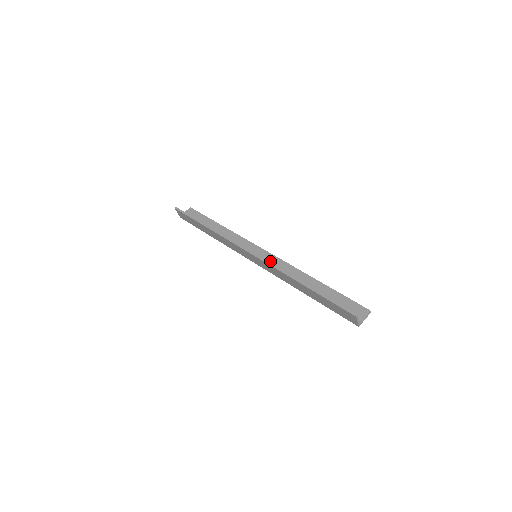
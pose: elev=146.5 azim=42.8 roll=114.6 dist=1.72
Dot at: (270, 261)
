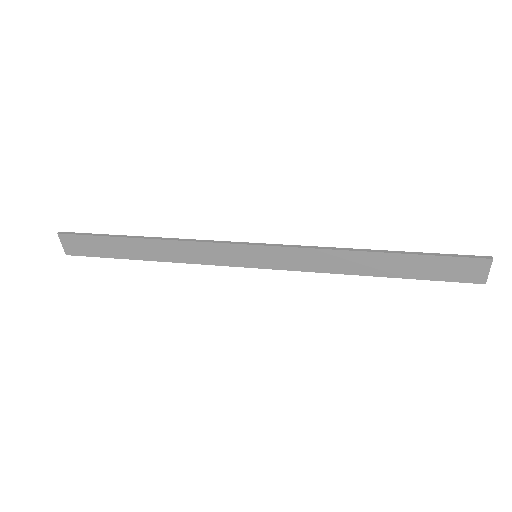
Dot at: occluded
